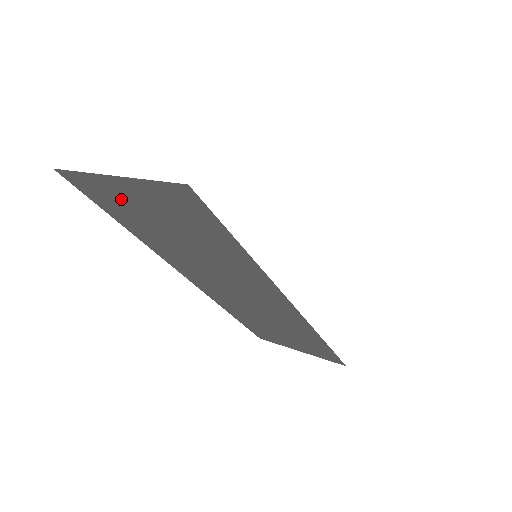
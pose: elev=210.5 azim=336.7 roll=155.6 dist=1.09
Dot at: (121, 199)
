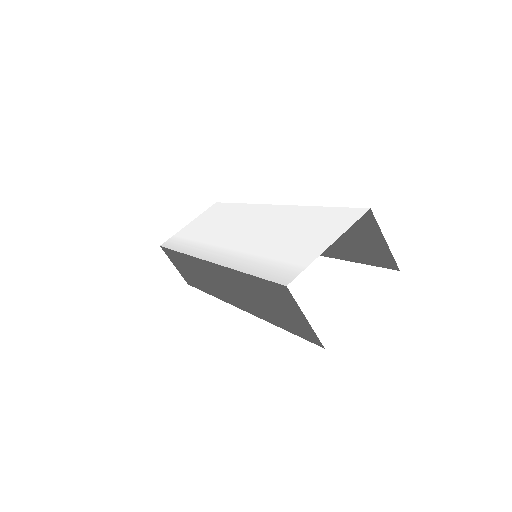
Dot at: occluded
